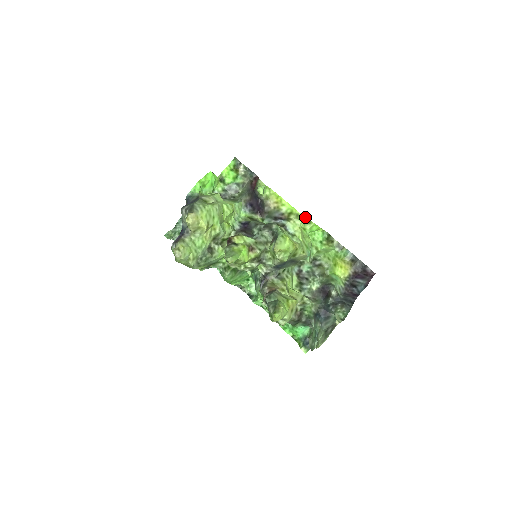
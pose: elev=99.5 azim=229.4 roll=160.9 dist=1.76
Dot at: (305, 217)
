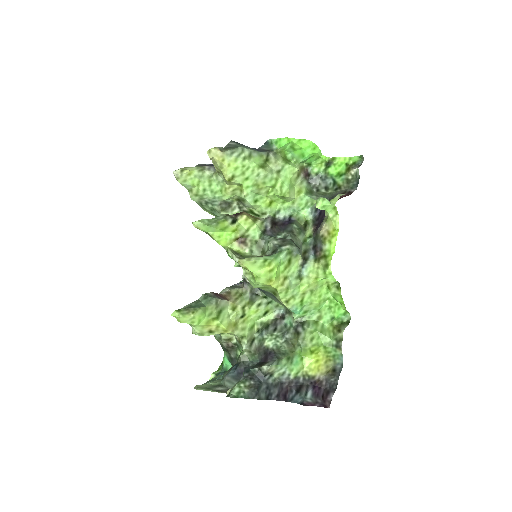
Dot at: occluded
